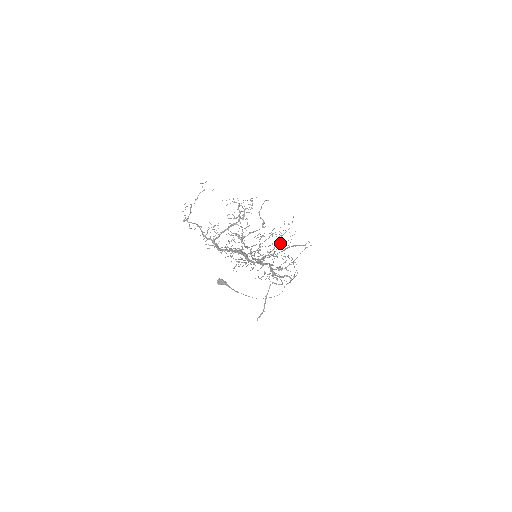
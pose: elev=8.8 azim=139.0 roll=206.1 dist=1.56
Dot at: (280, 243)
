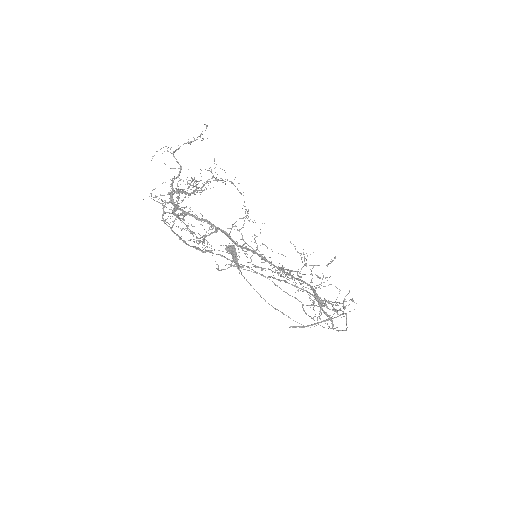
Dot at: occluded
